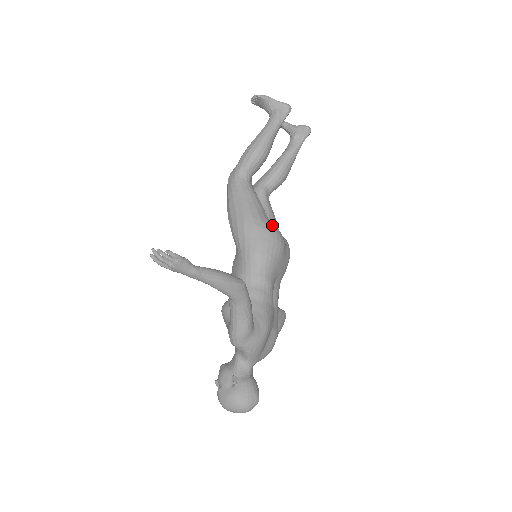
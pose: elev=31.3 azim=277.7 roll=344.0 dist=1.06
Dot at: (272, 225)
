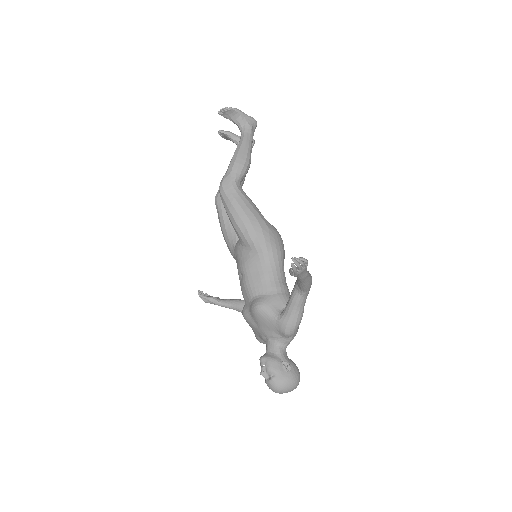
Dot at: (274, 227)
